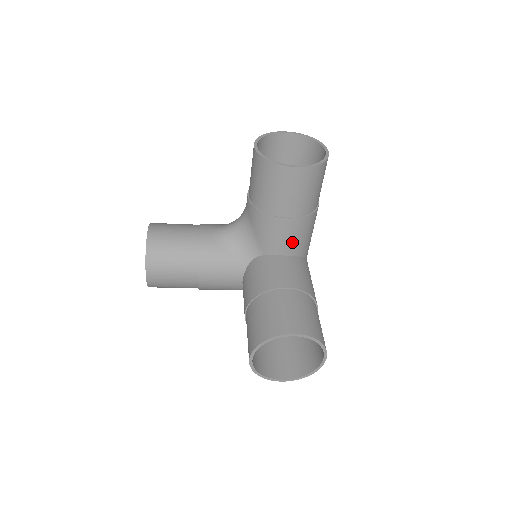
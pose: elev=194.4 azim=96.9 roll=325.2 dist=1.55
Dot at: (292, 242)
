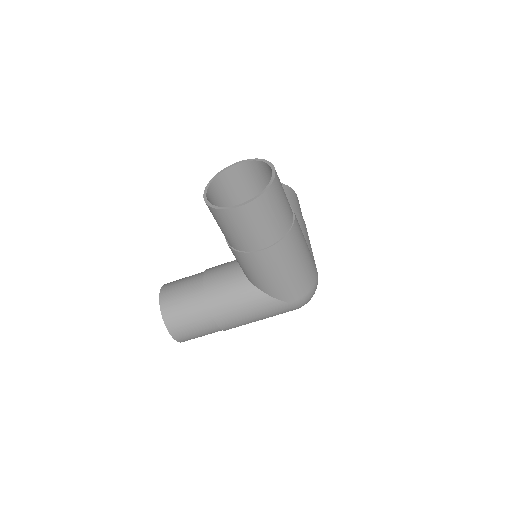
Dot at: occluded
